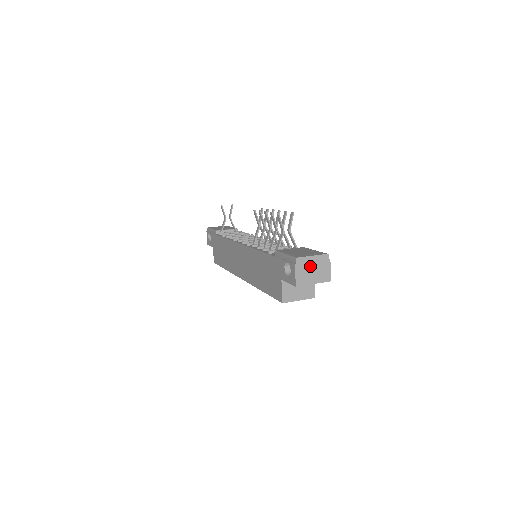
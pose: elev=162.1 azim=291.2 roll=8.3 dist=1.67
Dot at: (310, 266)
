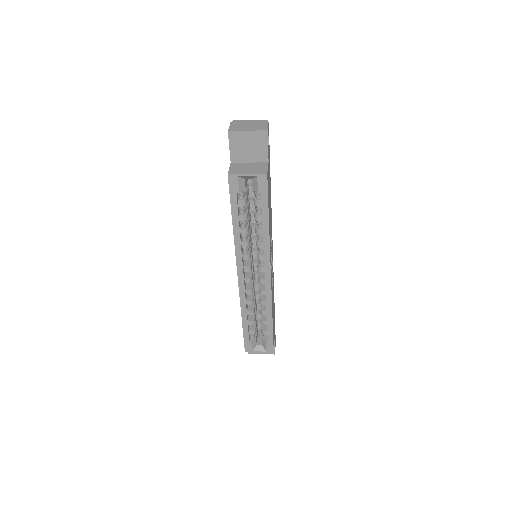
Dot at: (246, 124)
